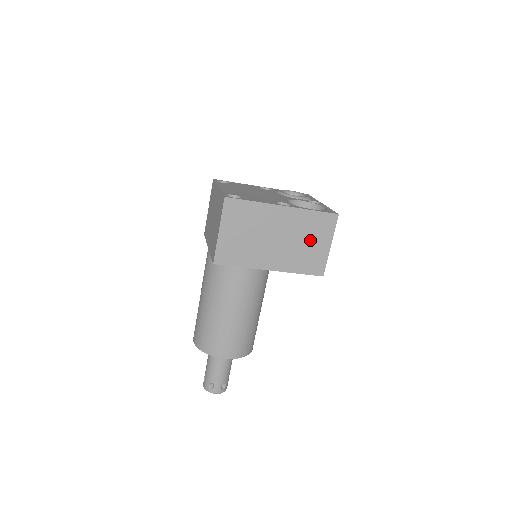
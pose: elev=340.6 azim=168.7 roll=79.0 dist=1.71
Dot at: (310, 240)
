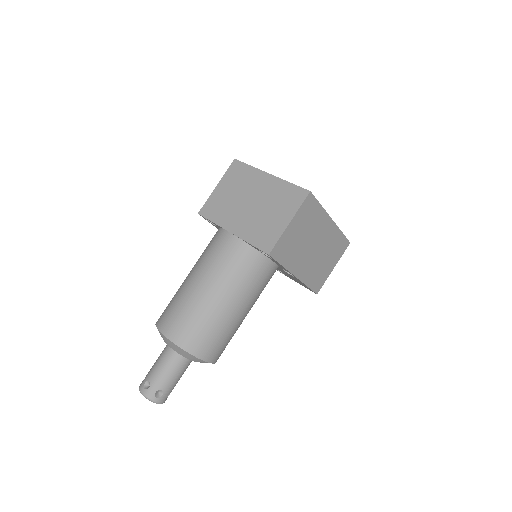
Dot at: (328, 258)
